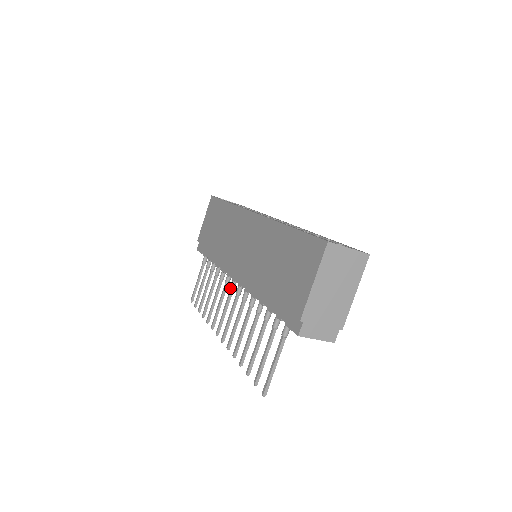
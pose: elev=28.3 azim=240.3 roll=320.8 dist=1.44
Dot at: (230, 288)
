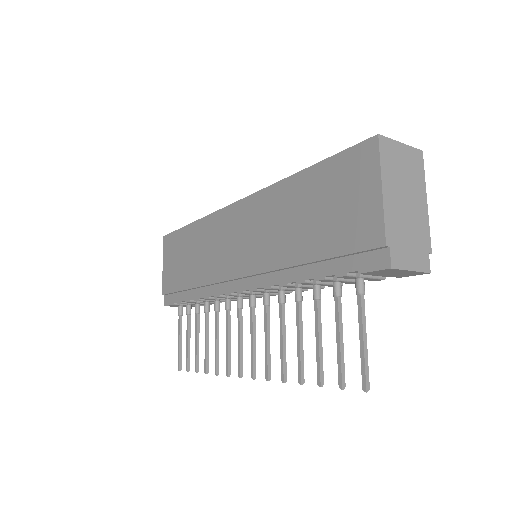
Dot at: (237, 307)
